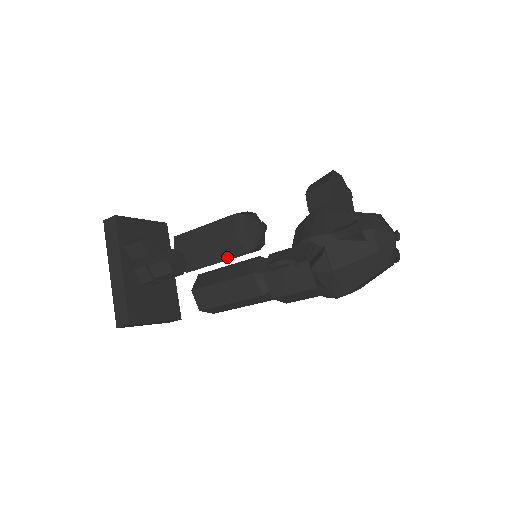
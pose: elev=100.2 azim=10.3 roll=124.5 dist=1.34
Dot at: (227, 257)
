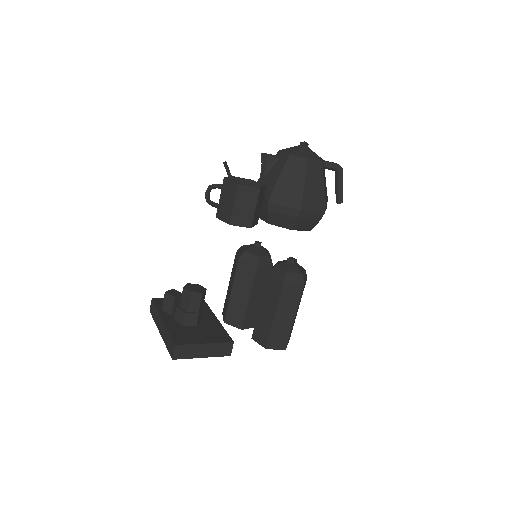
Dot at: (250, 284)
